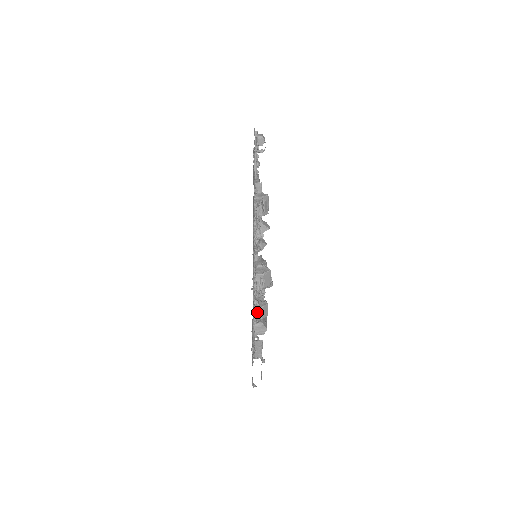
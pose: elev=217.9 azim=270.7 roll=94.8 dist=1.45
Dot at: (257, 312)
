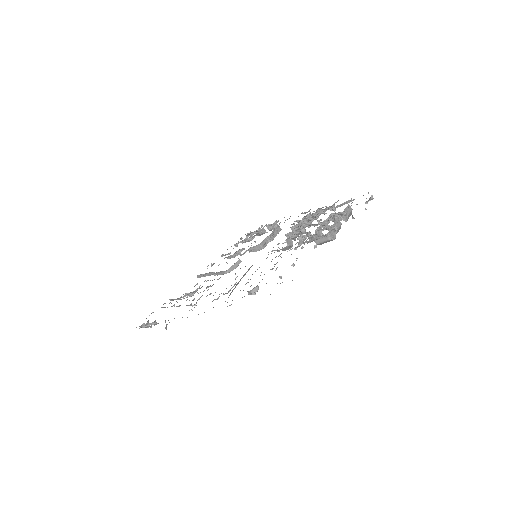
Dot at: (338, 222)
